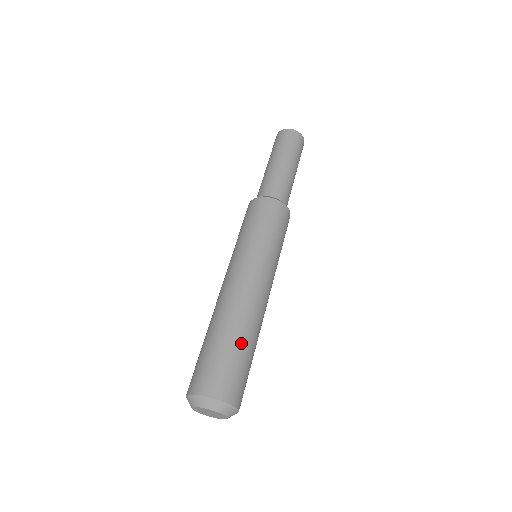
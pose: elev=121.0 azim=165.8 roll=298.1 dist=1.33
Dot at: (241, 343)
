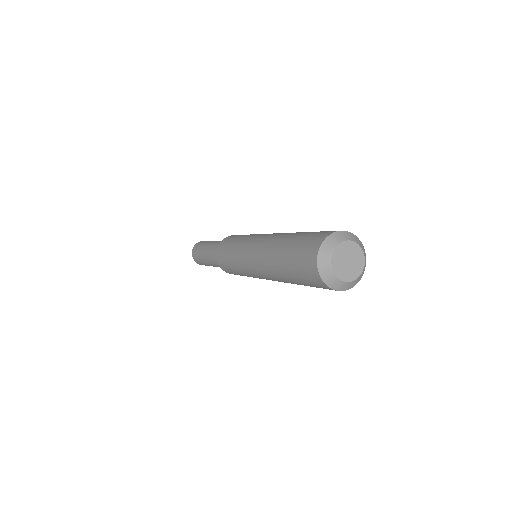
Dot at: occluded
